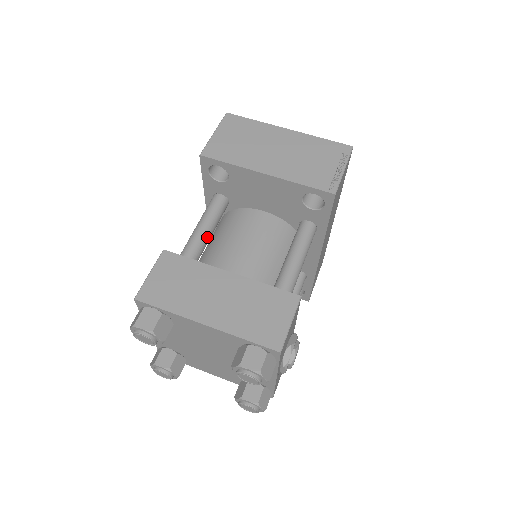
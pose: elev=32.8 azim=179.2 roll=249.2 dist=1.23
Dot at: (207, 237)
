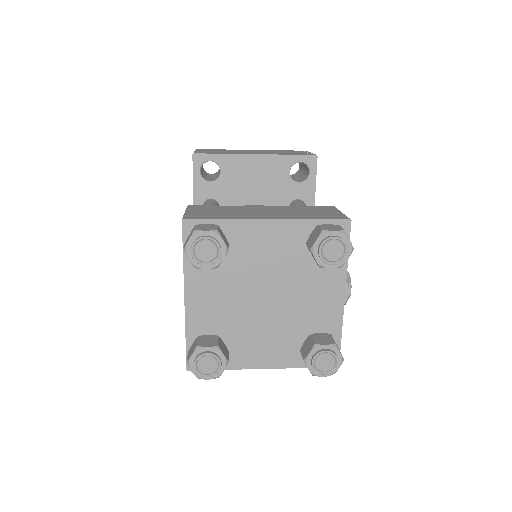
Dot at: occluded
